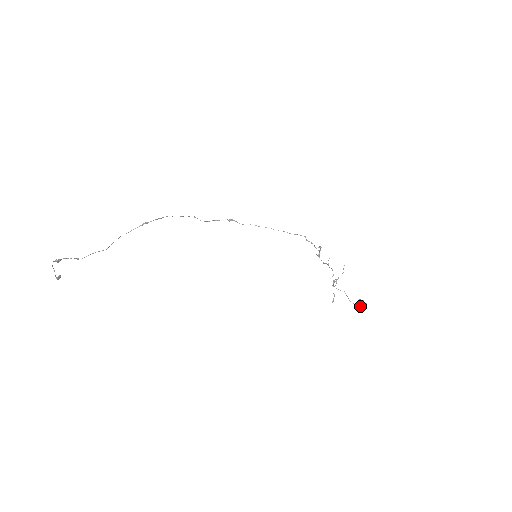
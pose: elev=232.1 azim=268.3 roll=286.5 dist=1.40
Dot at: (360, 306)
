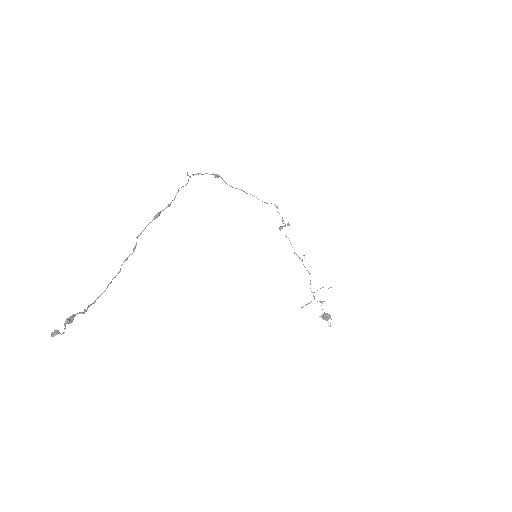
Dot at: occluded
